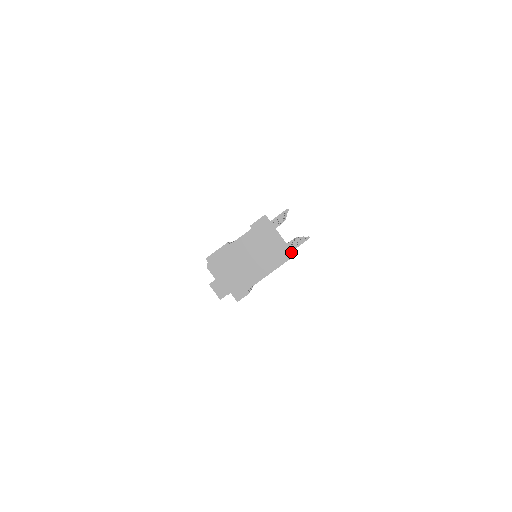
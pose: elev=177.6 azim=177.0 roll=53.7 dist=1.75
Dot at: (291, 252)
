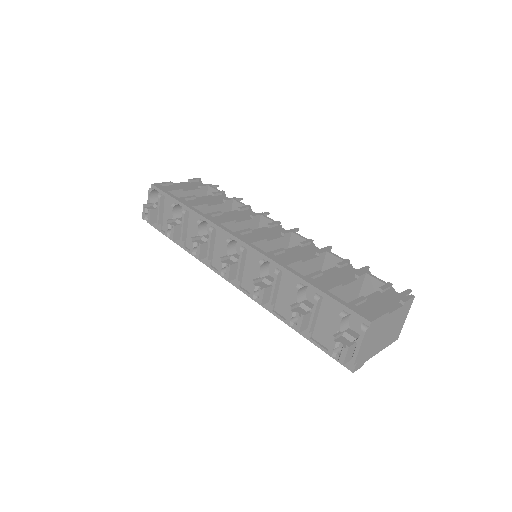
Dot at: occluded
